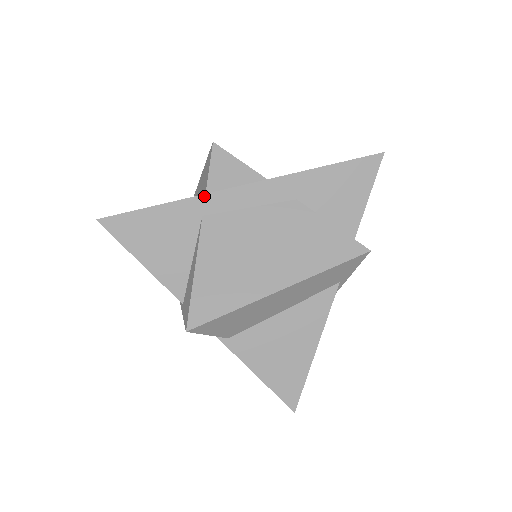
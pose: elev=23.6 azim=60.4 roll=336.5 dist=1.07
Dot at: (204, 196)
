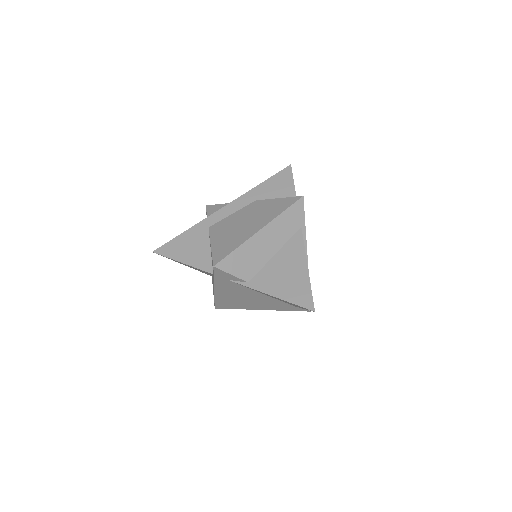
Dot at: (206, 219)
